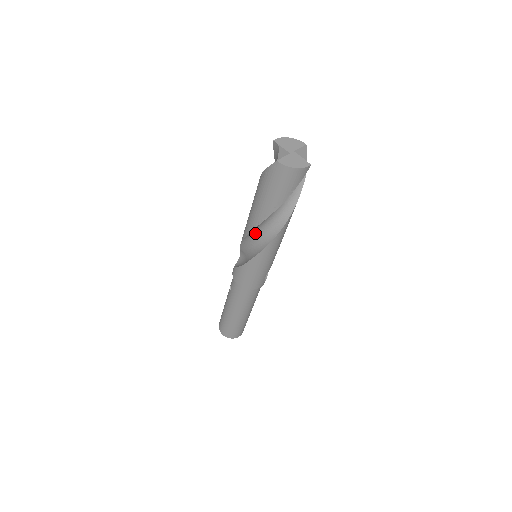
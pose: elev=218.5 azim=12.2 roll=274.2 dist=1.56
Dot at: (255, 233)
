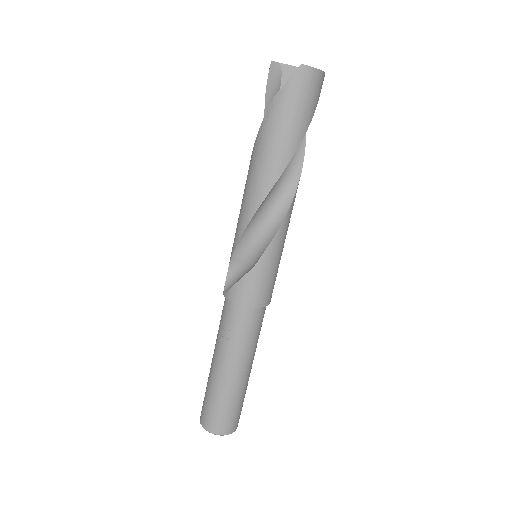
Dot at: (265, 204)
